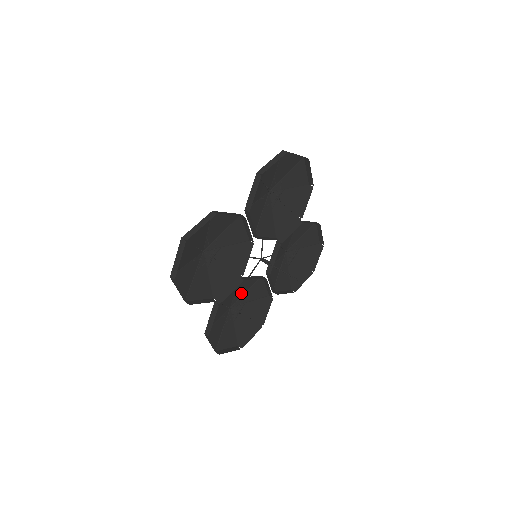
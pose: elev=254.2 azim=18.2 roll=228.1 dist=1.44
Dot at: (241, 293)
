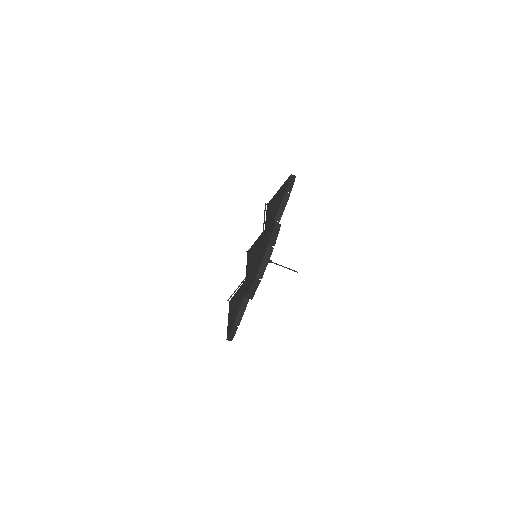
Dot at: (239, 288)
